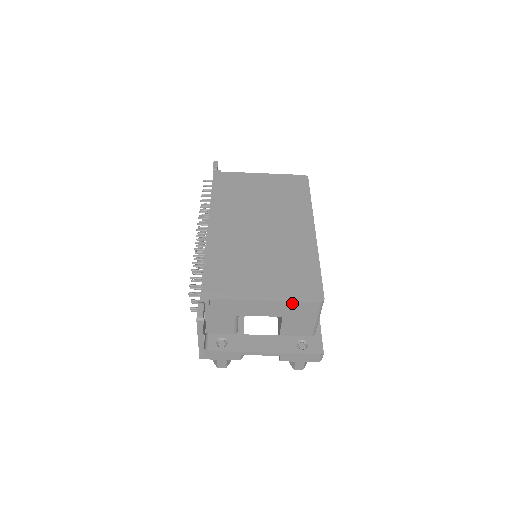
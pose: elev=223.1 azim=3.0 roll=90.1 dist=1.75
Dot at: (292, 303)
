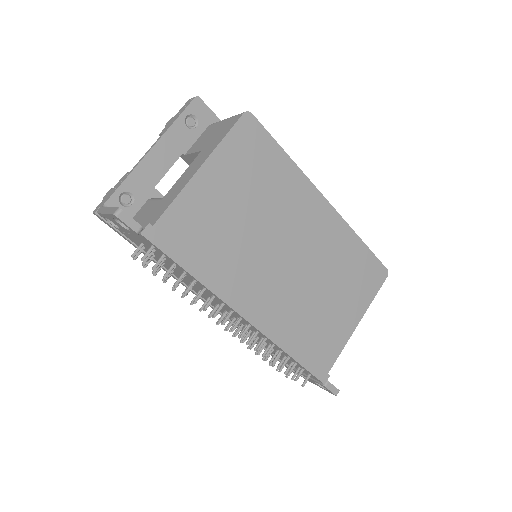
Dot at: (371, 299)
